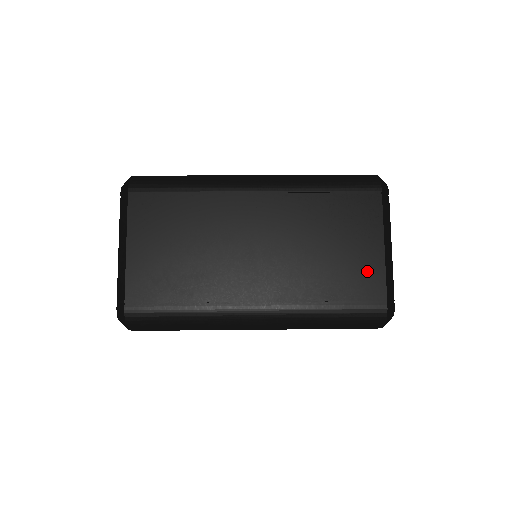
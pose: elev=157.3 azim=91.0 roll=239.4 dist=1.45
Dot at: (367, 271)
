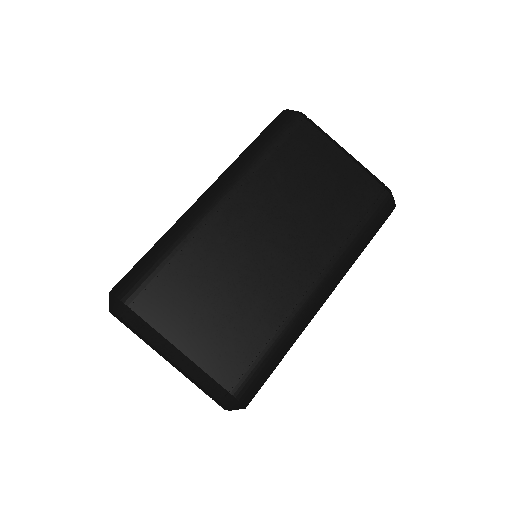
Dot at: (353, 181)
